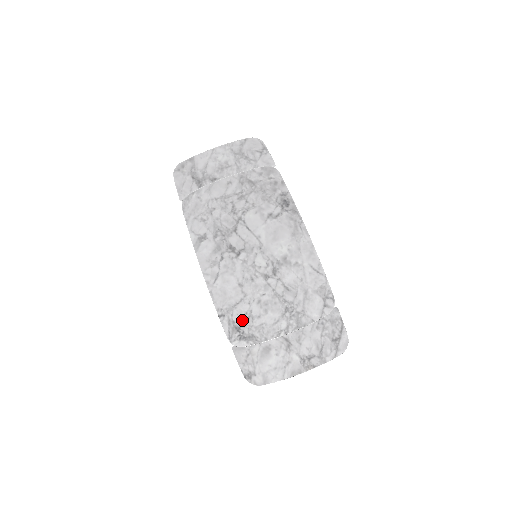
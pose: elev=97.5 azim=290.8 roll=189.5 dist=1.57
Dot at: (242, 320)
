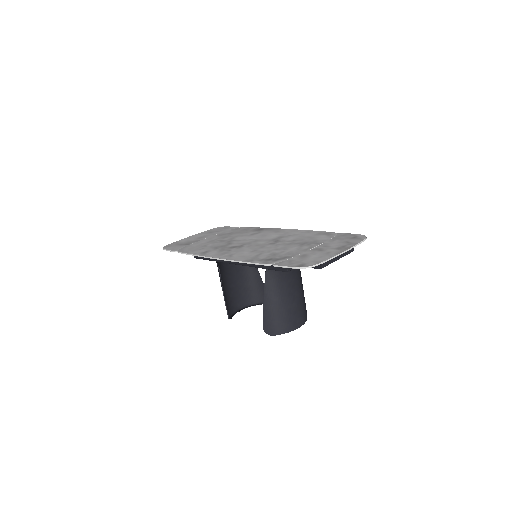
Dot at: (269, 257)
